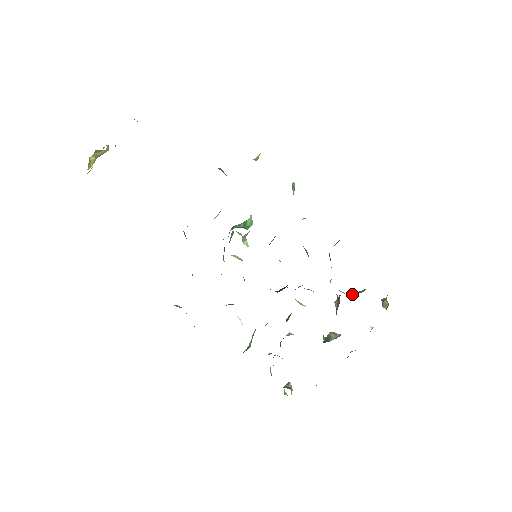
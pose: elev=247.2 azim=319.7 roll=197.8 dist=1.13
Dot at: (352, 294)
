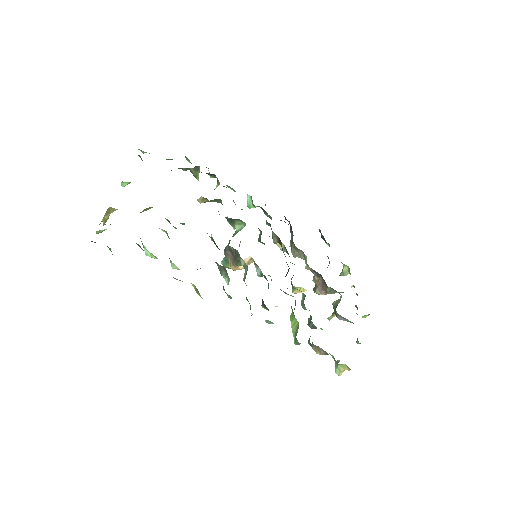
Dot at: occluded
